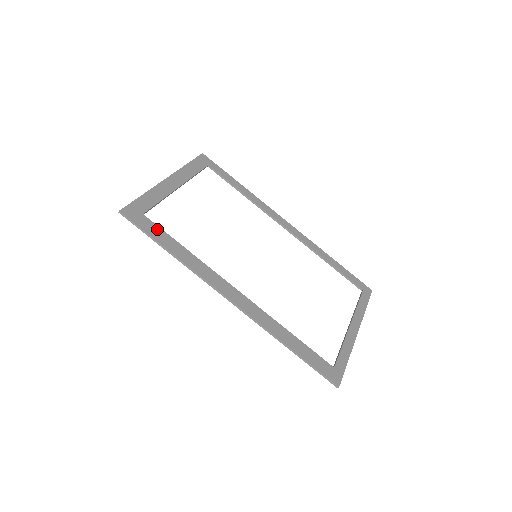
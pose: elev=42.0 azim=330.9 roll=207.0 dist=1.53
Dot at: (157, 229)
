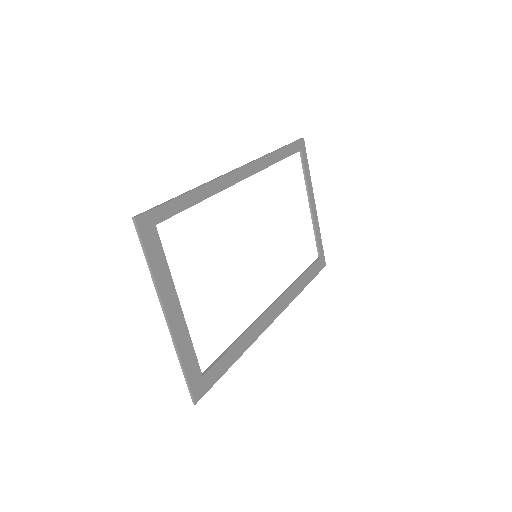
Dot at: (218, 365)
